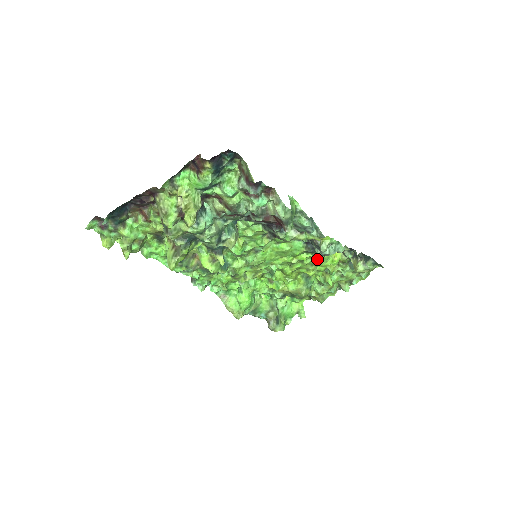
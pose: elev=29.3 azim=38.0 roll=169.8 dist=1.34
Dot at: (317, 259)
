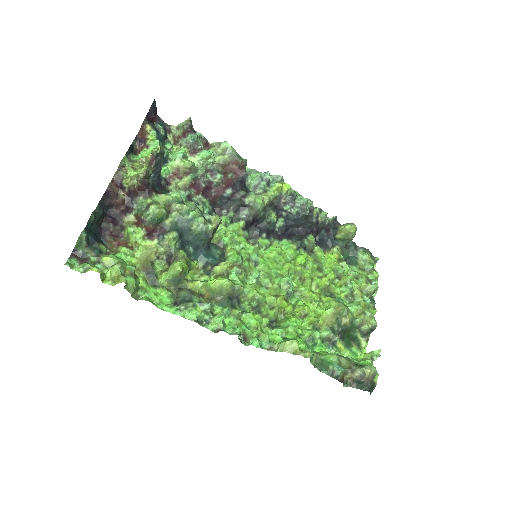
Dot at: (315, 259)
